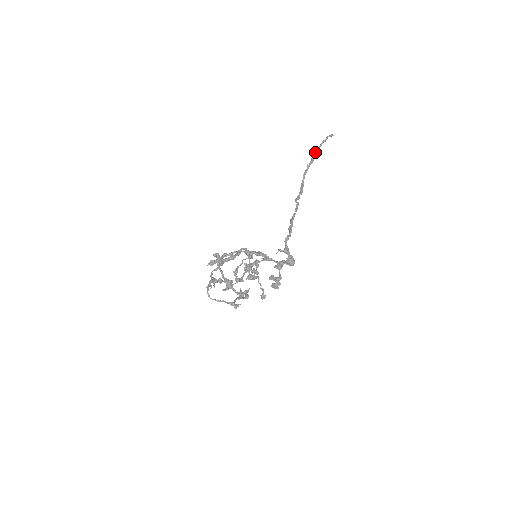
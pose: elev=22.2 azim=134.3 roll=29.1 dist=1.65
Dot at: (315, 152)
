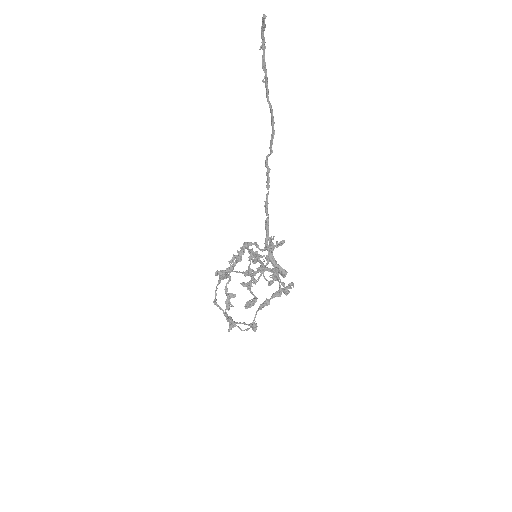
Dot at: occluded
